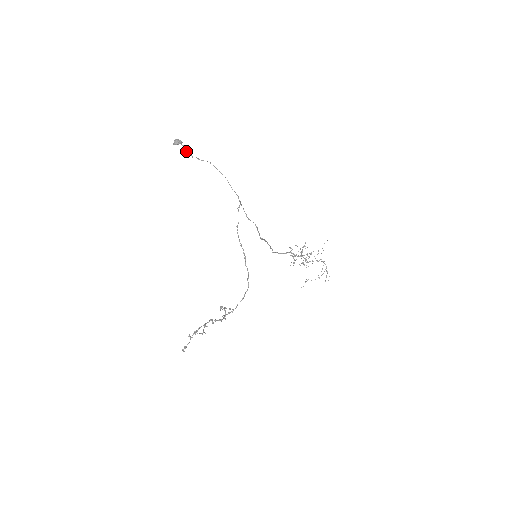
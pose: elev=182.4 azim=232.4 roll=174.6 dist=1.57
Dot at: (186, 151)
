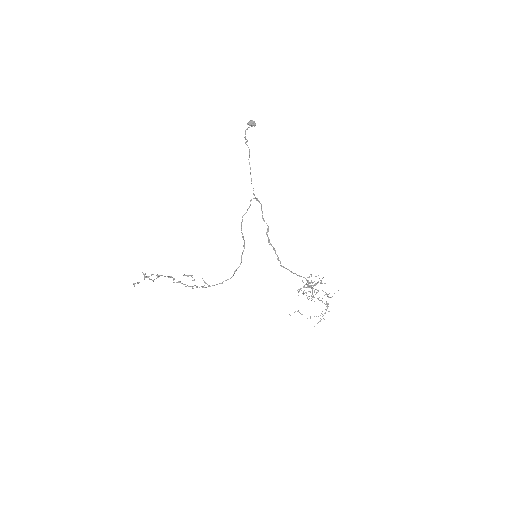
Dot at: (245, 132)
